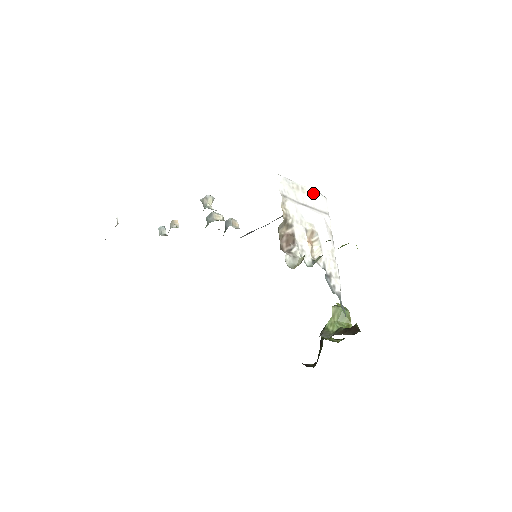
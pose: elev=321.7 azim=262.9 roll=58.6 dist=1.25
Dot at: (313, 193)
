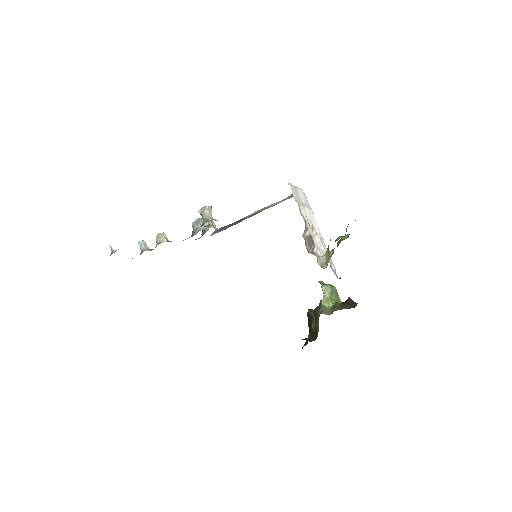
Dot at: (301, 191)
